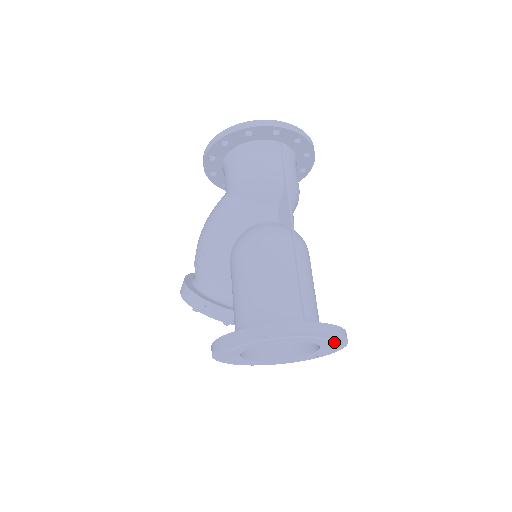
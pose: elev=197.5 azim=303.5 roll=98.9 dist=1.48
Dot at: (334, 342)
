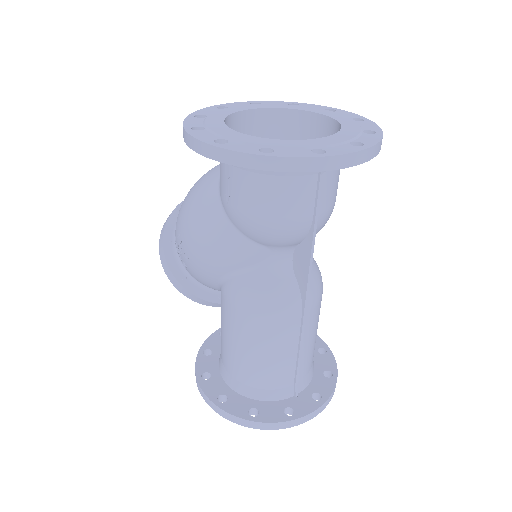
Dot at: occluded
